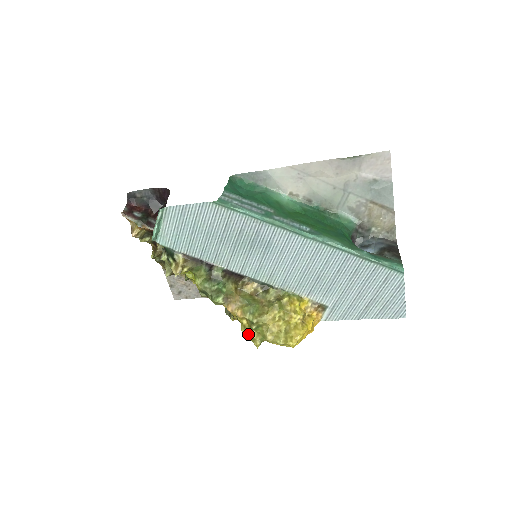
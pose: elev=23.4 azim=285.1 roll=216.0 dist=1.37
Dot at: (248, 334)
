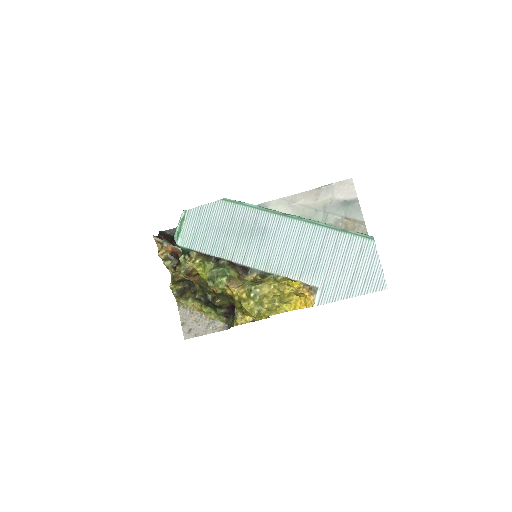
Dot at: (247, 304)
